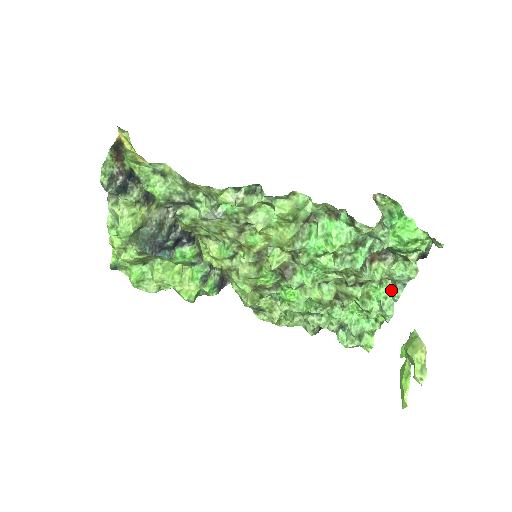
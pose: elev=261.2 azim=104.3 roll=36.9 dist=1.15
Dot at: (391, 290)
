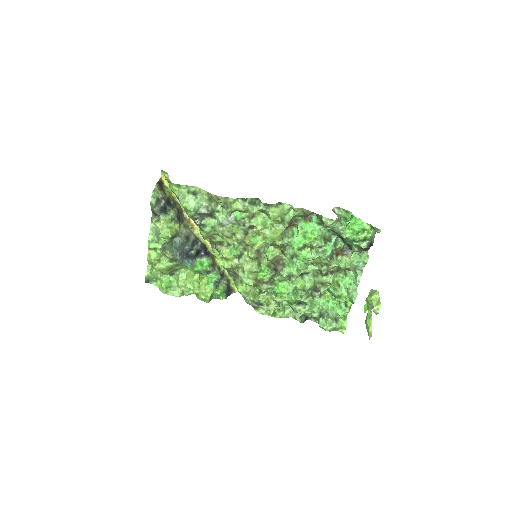
Dot at: (353, 278)
